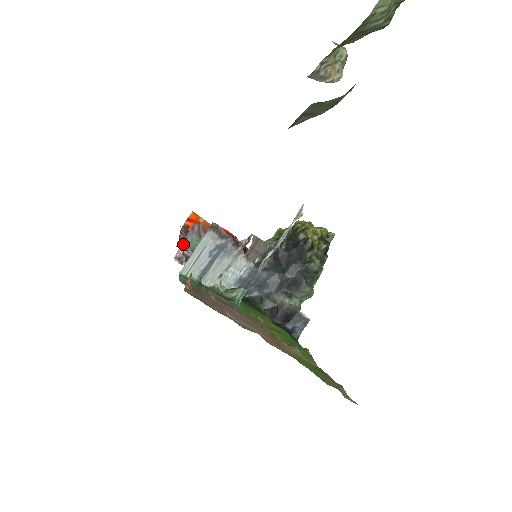
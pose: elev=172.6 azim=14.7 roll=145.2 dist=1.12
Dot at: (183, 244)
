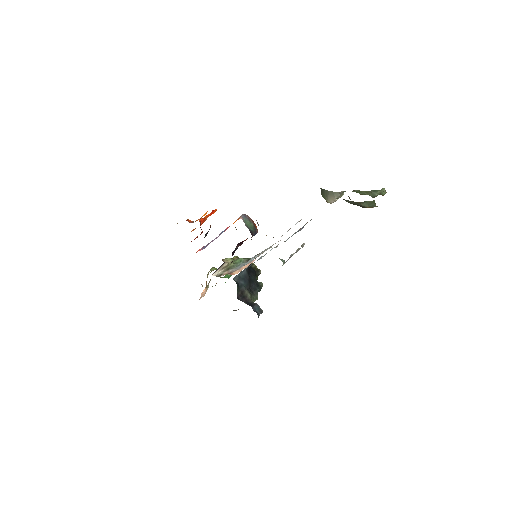
Dot at: (242, 219)
